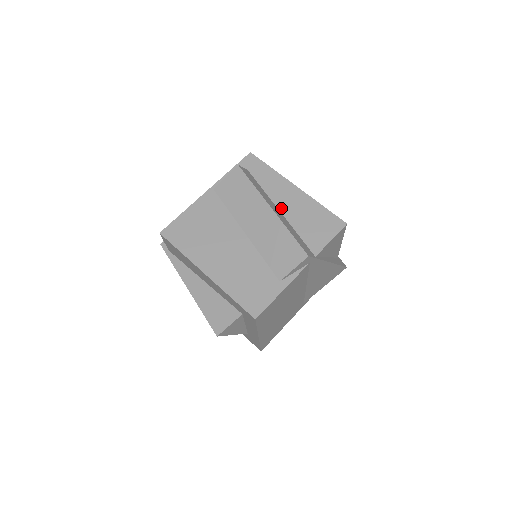
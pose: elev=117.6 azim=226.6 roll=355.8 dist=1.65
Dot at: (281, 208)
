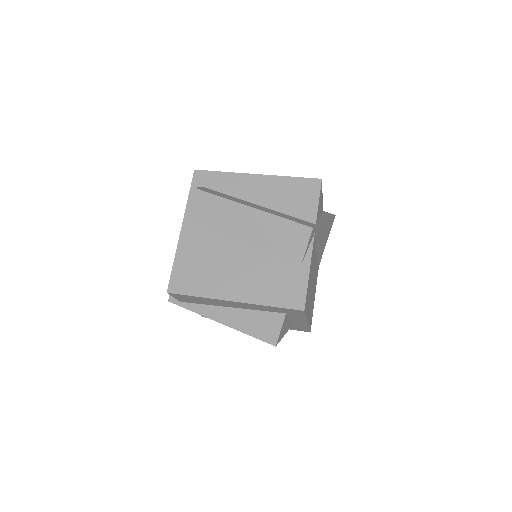
Dot at: (257, 202)
